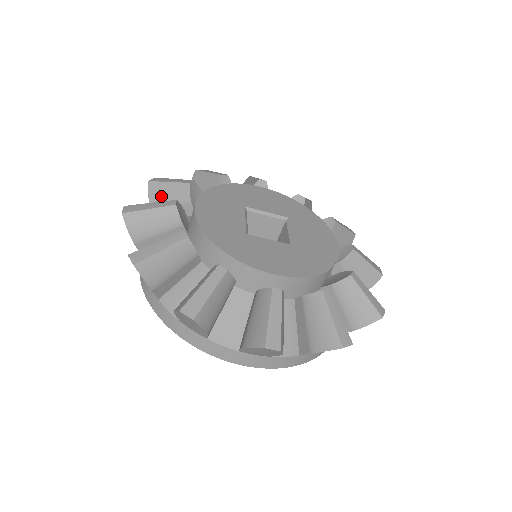
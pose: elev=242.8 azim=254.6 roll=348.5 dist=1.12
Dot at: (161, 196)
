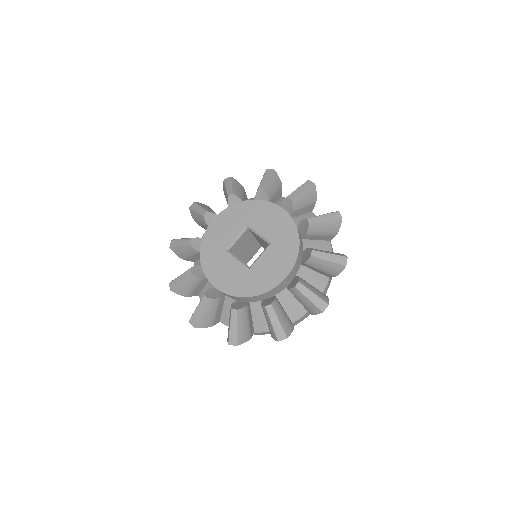
Dot at: (186, 290)
